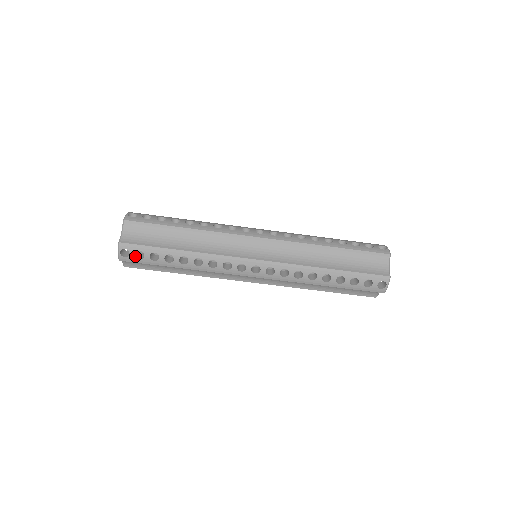
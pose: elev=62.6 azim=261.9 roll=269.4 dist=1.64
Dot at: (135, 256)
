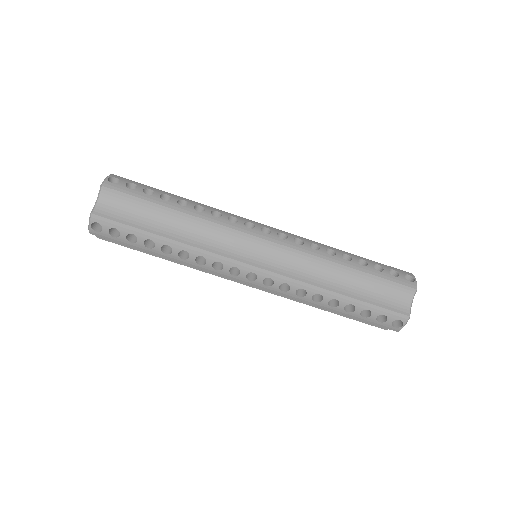
Dot at: (109, 233)
